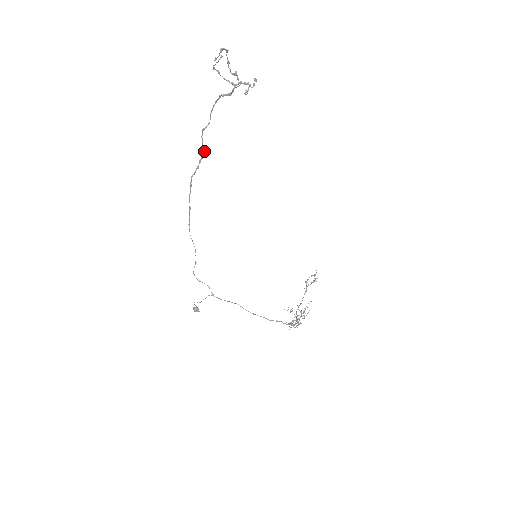
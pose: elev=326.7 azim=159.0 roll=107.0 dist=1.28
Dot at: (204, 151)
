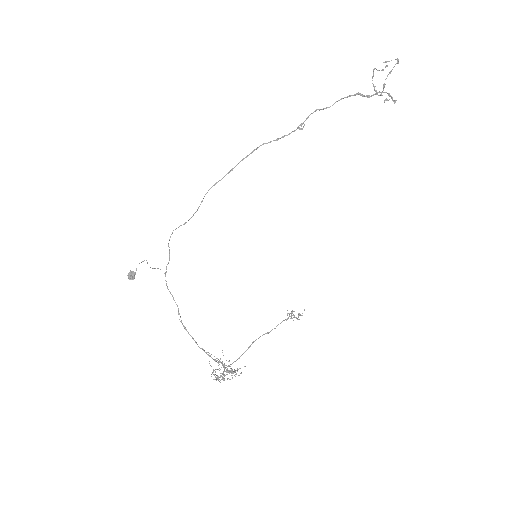
Dot at: (299, 128)
